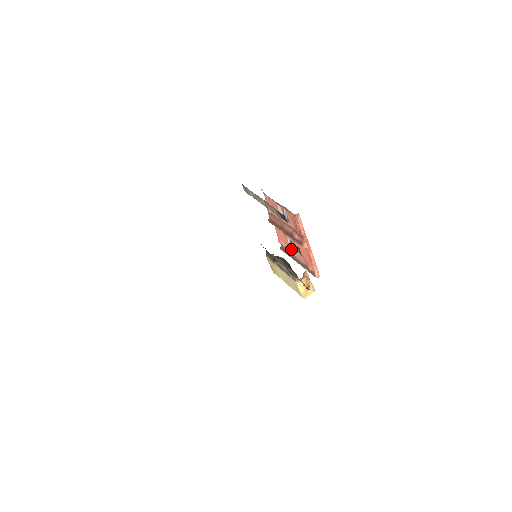
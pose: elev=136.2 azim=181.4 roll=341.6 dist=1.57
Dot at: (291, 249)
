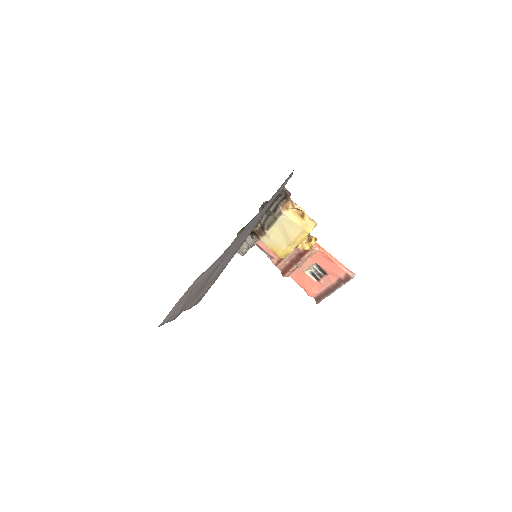
Dot at: (320, 285)
